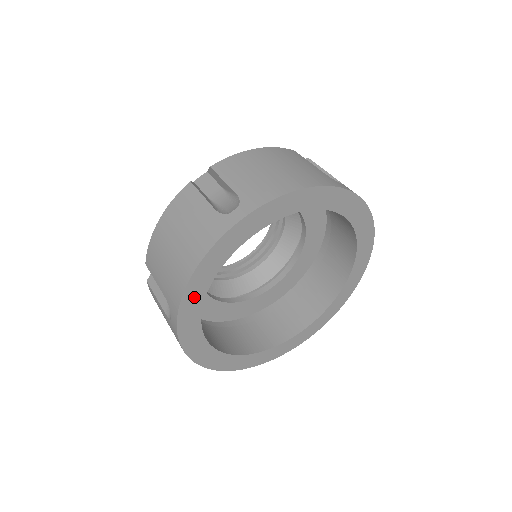
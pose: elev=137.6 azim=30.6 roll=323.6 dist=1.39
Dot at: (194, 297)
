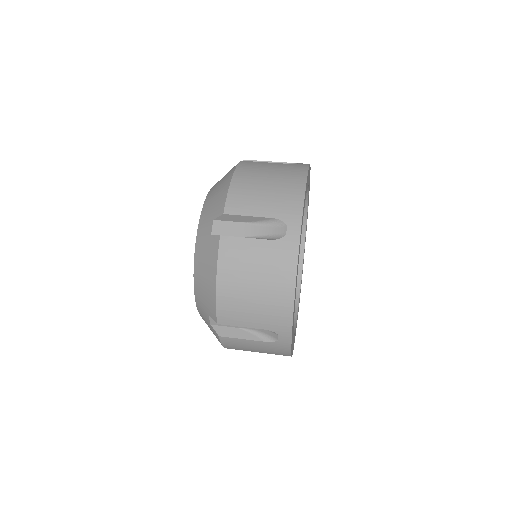
Dot at: occluded
